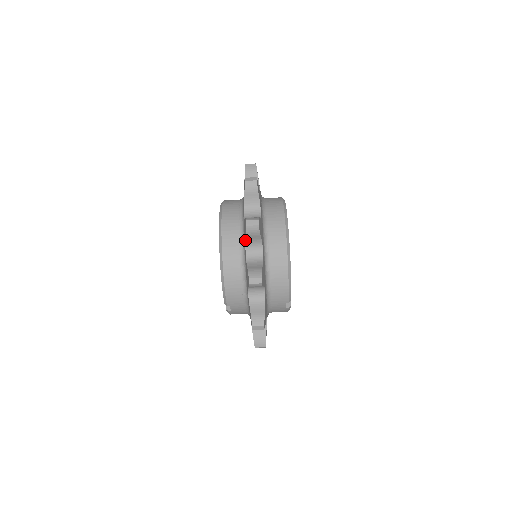
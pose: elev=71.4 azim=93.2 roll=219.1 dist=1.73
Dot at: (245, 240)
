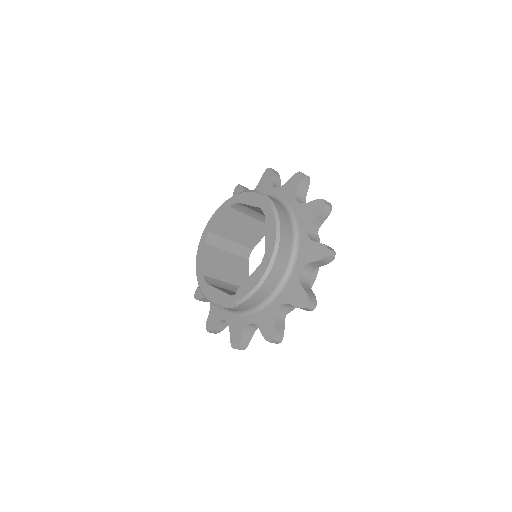
Dot at: (310, 262)
